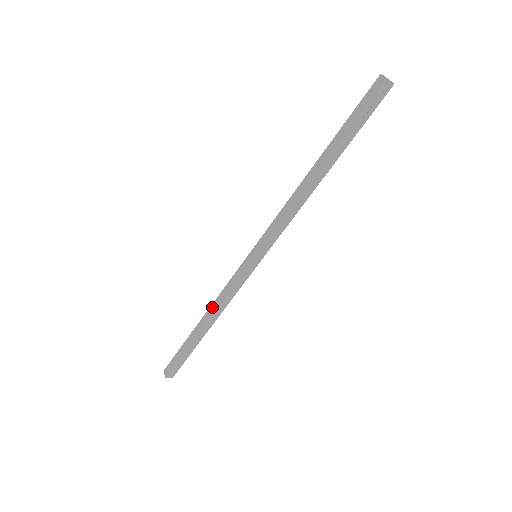
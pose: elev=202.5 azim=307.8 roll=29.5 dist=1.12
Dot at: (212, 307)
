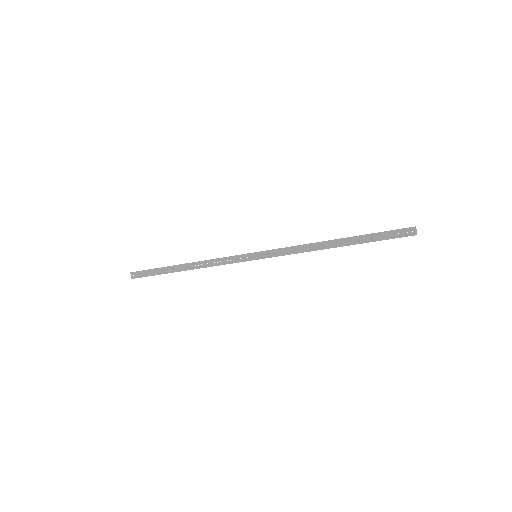
Dot at: occluded
